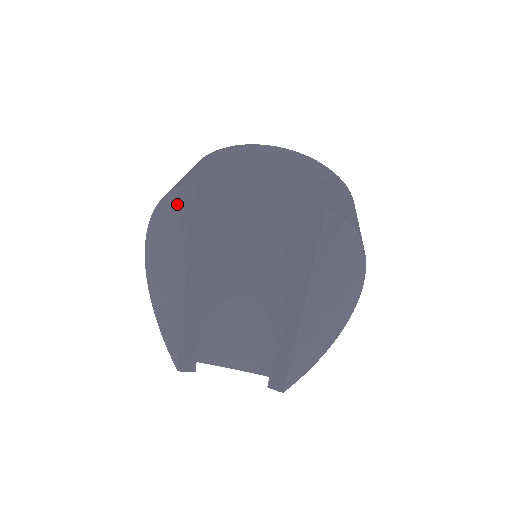
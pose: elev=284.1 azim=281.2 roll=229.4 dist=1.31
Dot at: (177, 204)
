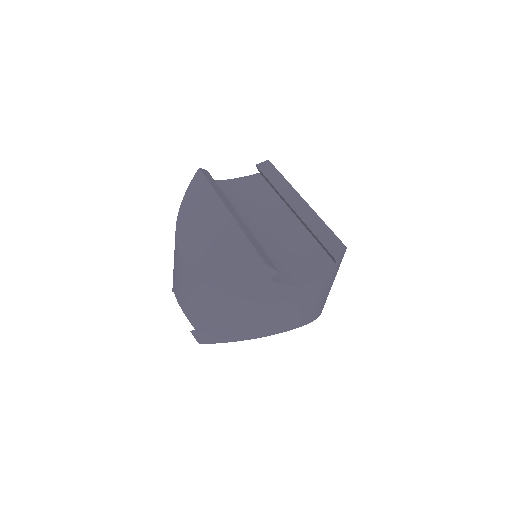
Dot at: (193, 191)
